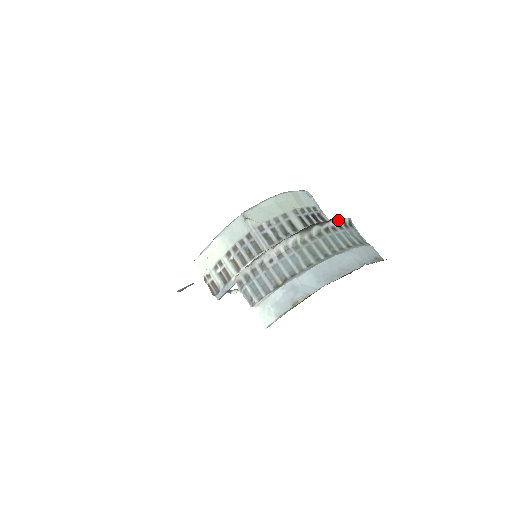
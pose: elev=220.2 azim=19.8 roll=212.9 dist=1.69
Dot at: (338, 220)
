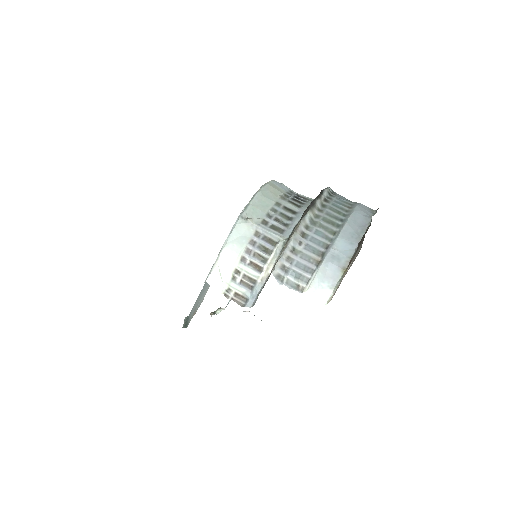
Dot at: (327, 190)
